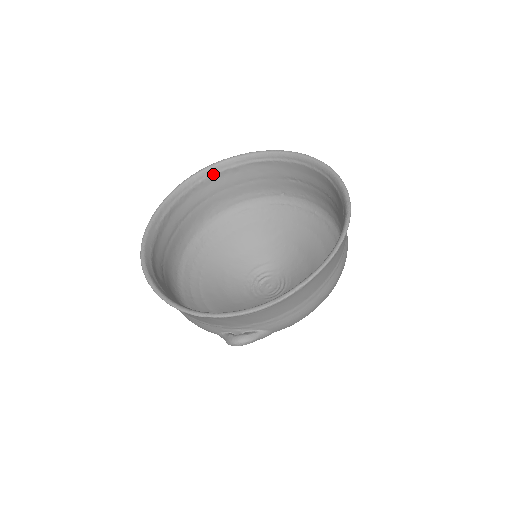
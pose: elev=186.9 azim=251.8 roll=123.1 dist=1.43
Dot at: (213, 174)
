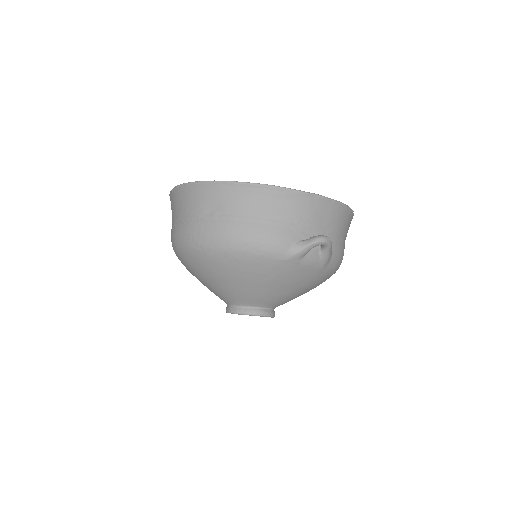
Dot at: occluded
